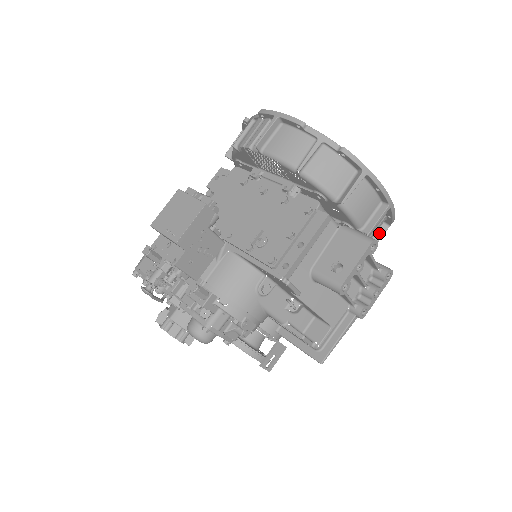
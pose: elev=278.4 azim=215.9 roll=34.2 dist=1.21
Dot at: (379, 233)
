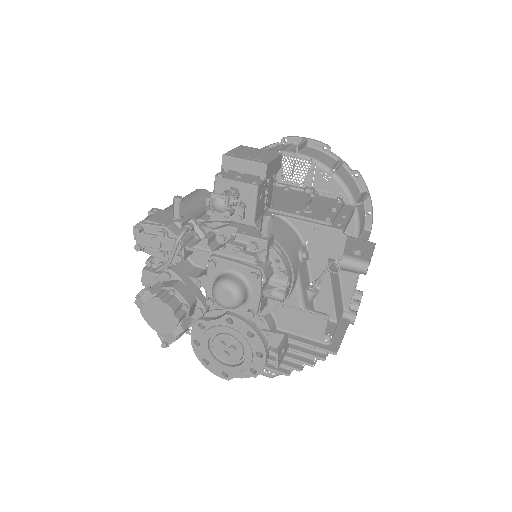
Dot at: occluded
